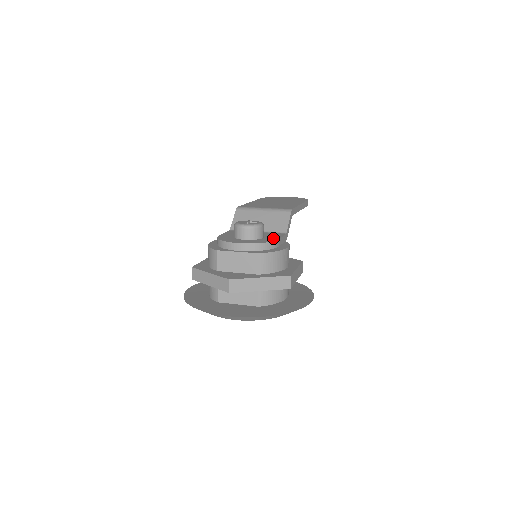
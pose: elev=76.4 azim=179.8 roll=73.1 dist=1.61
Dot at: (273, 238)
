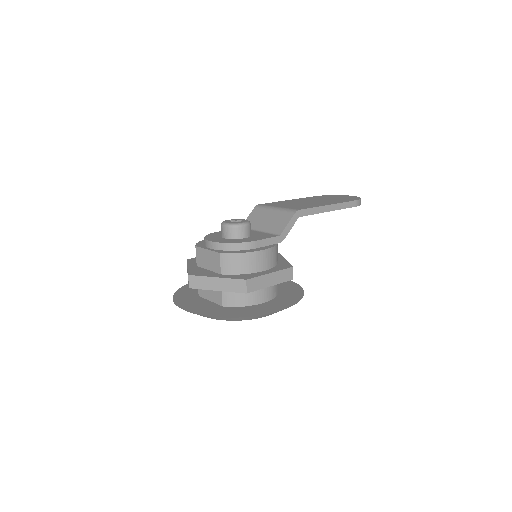
Dot at: (252, 239)
